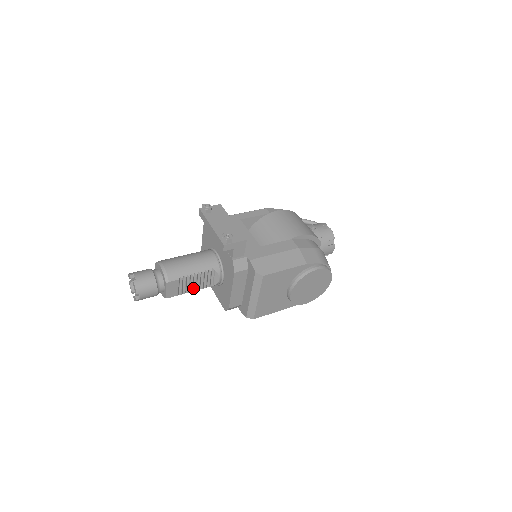
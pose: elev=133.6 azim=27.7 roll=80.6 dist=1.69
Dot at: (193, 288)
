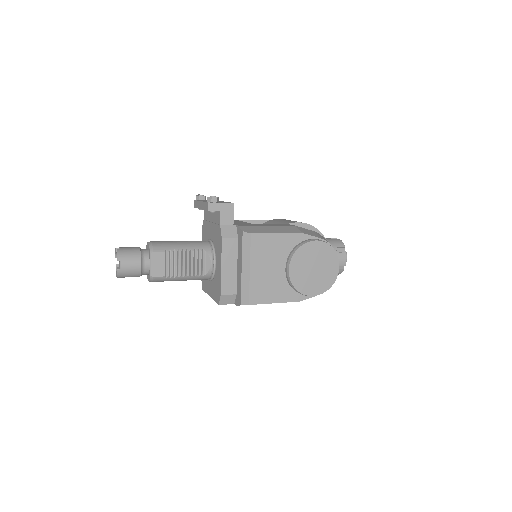
Dot at: (182, 272)
